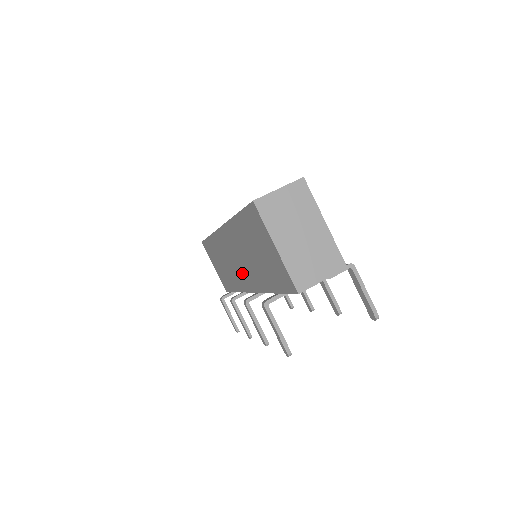
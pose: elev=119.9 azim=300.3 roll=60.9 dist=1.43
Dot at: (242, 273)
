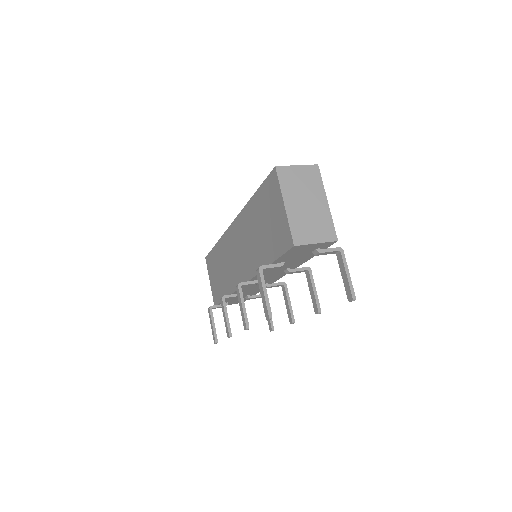
Dot at: (241, 265)
